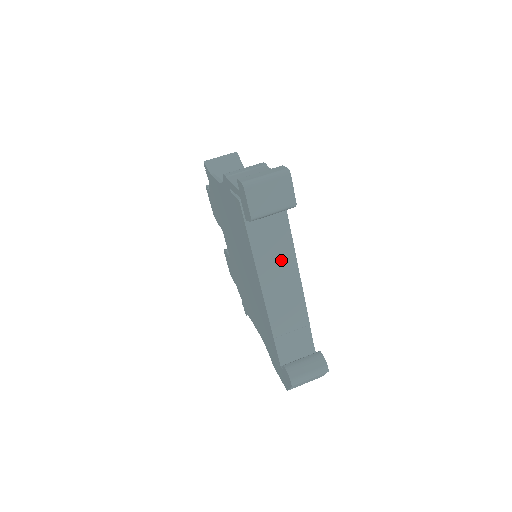
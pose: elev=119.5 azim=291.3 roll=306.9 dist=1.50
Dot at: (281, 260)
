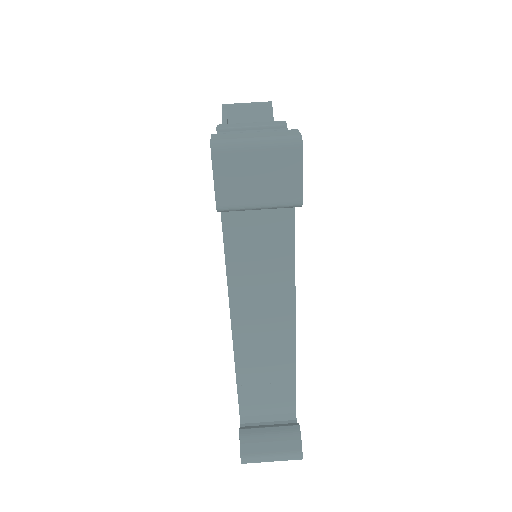
Dot at: (270, 281)
